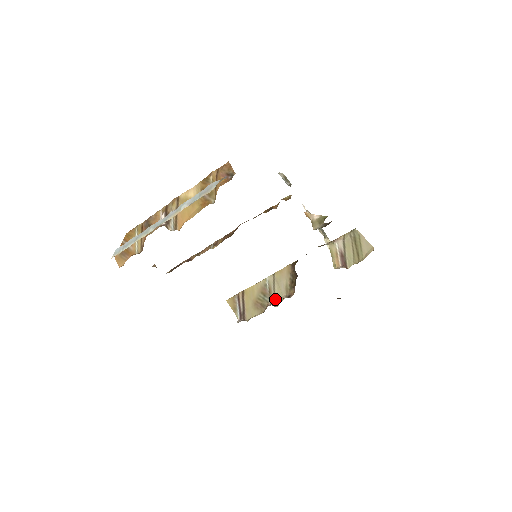
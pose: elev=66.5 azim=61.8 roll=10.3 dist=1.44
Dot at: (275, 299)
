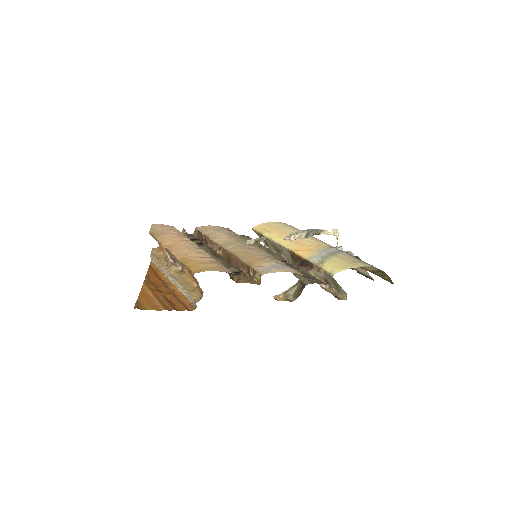
Dot at: (285, 256)
